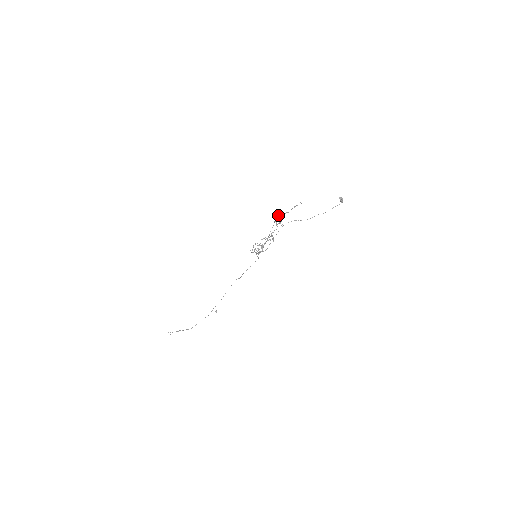
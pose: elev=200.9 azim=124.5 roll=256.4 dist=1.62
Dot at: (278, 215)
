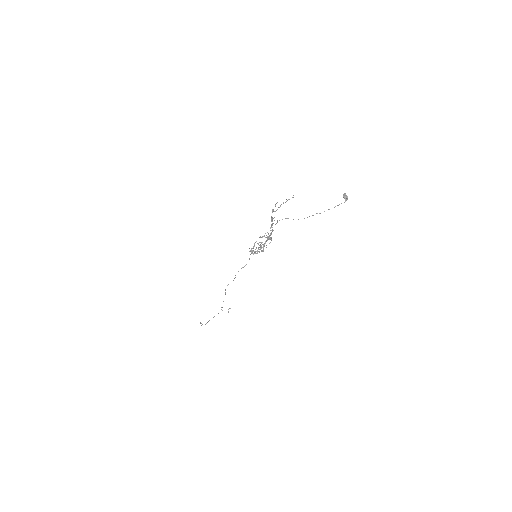
Dot at: (272, 209)
